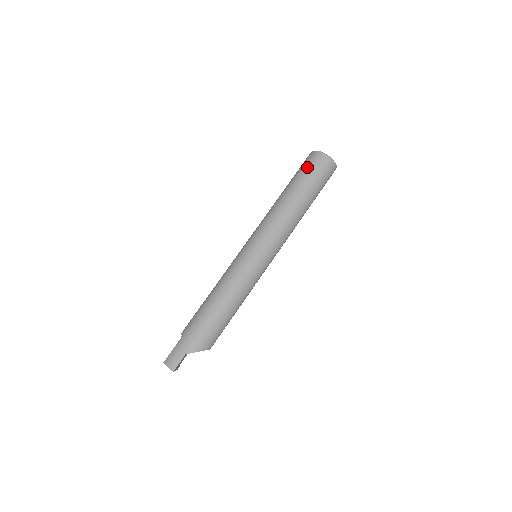
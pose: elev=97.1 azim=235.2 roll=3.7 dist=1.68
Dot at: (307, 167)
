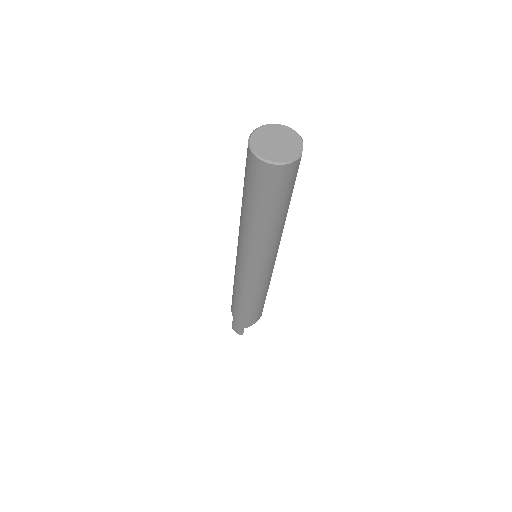
Dot at: (254, 184)
